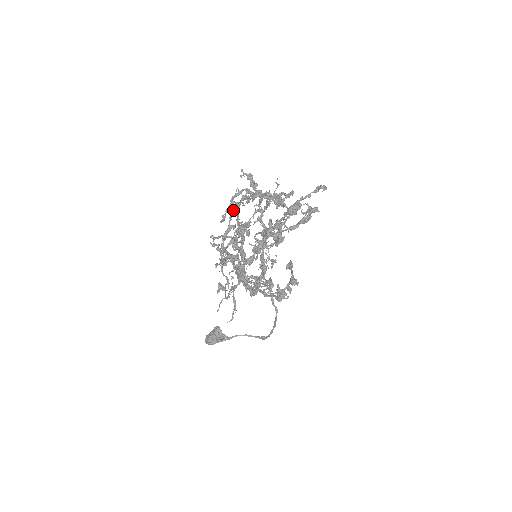
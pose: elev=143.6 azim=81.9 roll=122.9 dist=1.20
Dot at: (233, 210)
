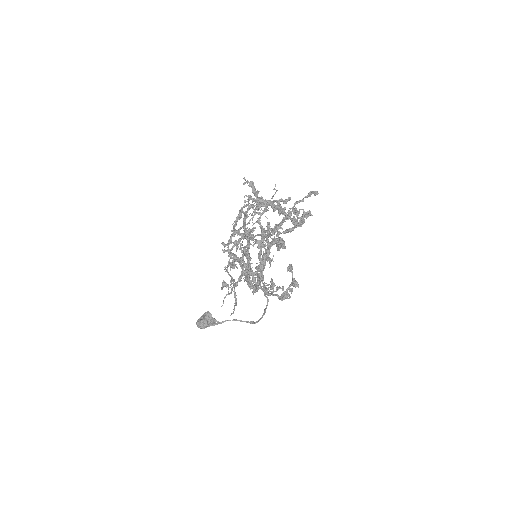
Dot at: occluded
